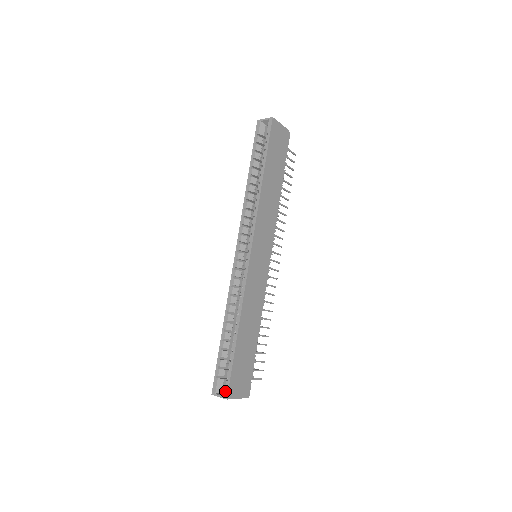
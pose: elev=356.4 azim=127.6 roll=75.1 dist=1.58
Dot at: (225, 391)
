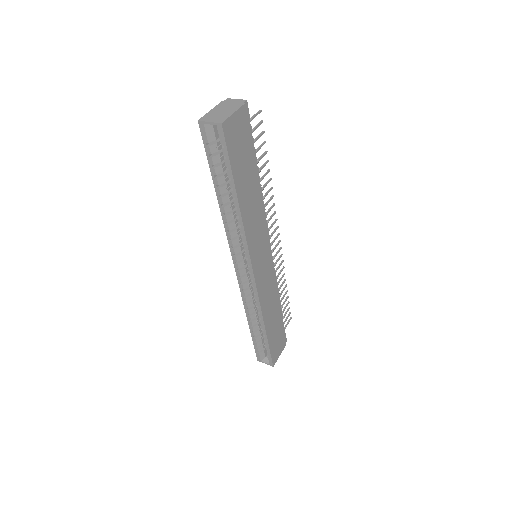
Dot at: (269, 362)
